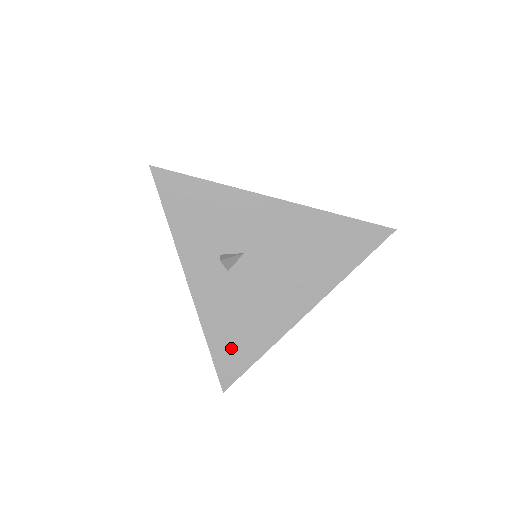
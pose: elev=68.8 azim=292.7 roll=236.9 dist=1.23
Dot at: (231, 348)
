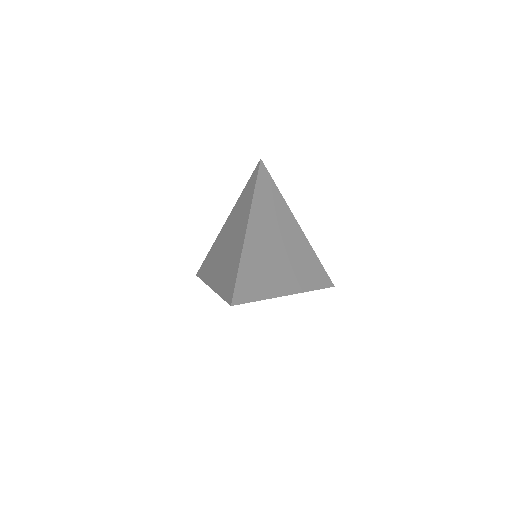
Dot at: occluded
